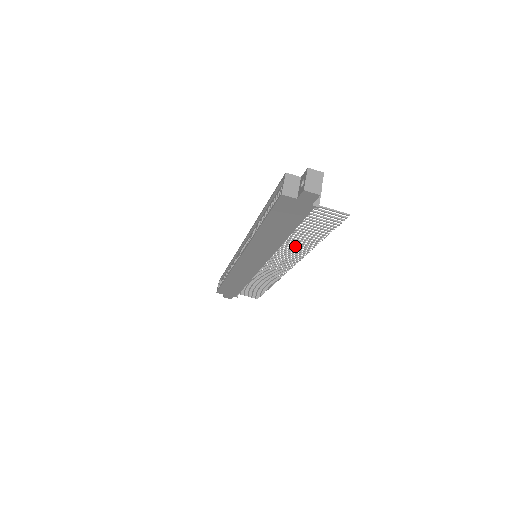
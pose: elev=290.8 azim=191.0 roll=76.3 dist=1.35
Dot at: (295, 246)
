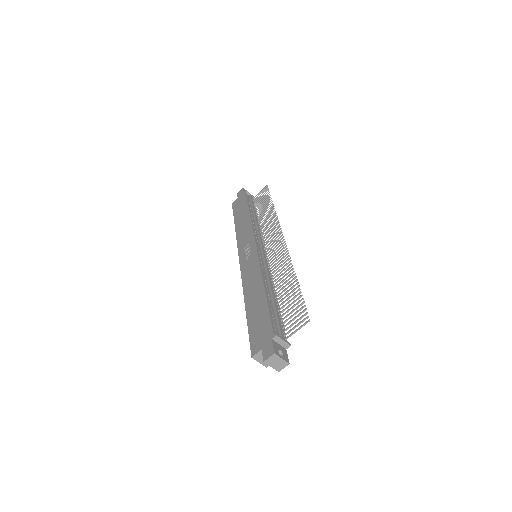
Dot at: occluded
